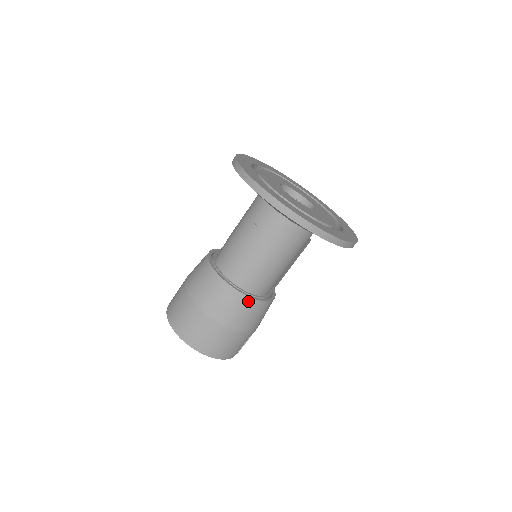
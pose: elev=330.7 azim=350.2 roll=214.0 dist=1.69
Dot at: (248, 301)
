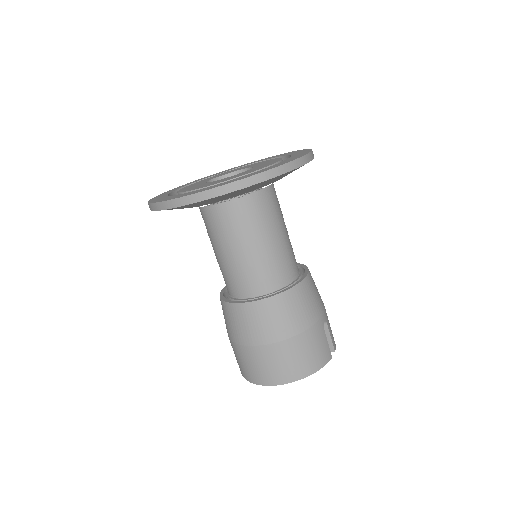
Dot at: (278, 300)
